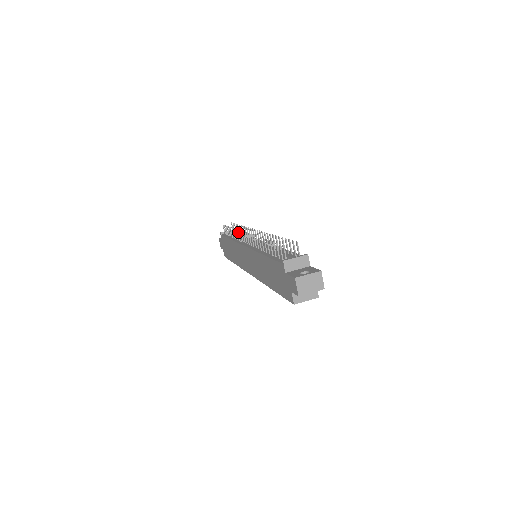
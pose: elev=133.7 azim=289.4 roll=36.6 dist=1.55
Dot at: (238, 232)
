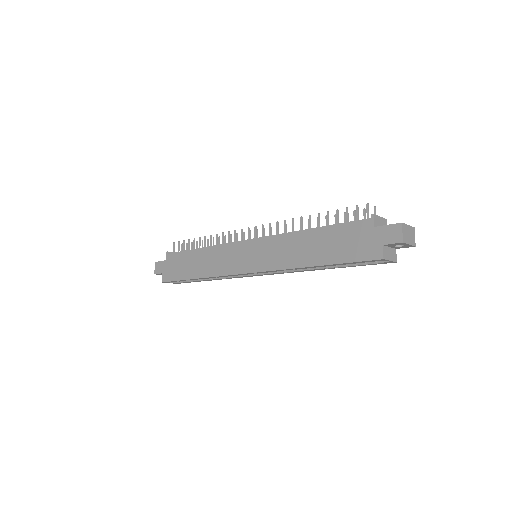
Dot at: occluded
